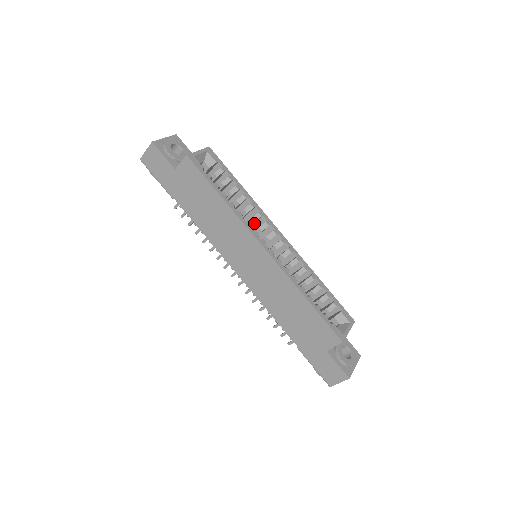
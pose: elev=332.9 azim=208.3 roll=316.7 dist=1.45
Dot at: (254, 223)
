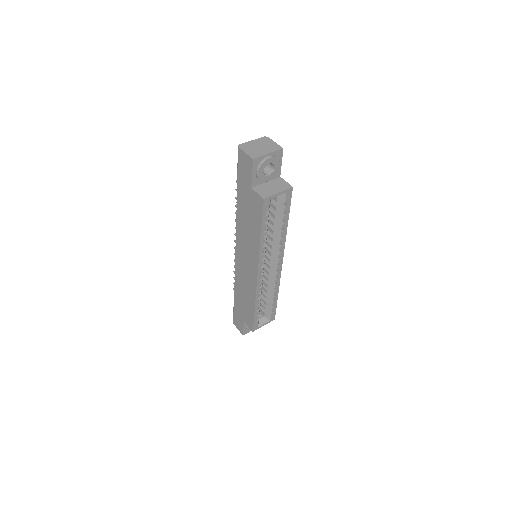
Dot at: occluded
